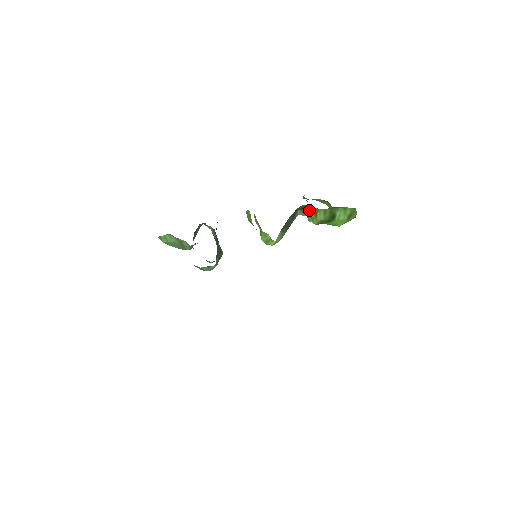
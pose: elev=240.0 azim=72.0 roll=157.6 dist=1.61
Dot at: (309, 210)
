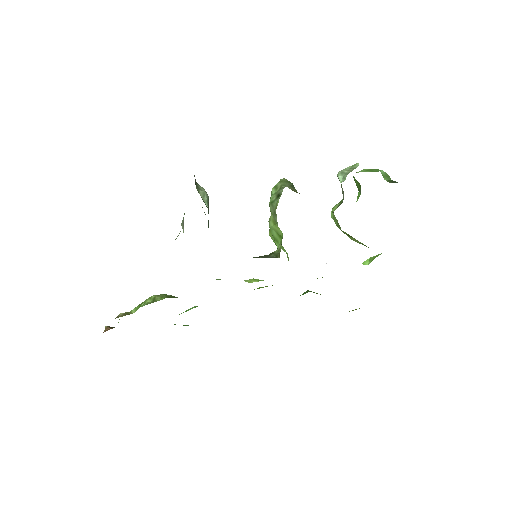
Dot at: occluded
